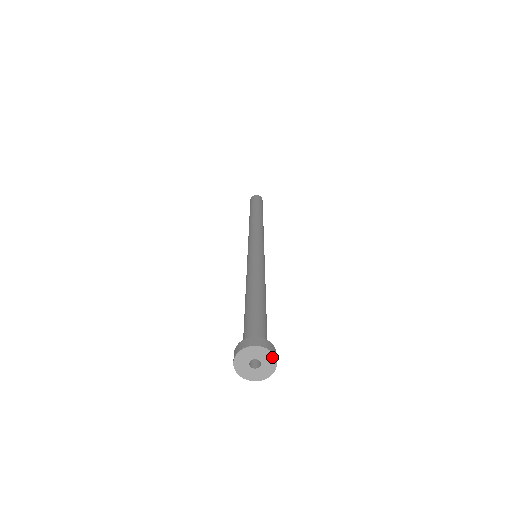
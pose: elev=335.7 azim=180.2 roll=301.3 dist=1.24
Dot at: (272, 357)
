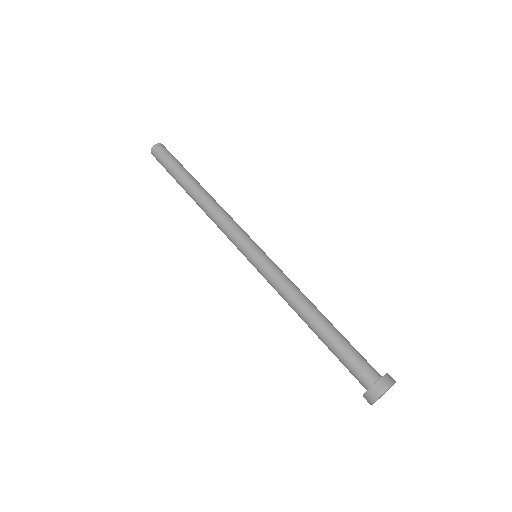
Dot at: occluded
